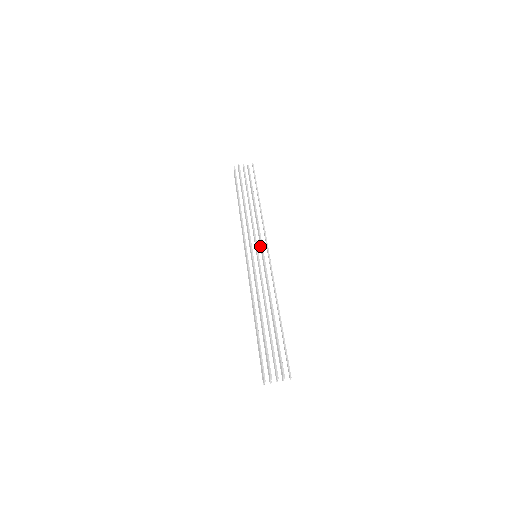
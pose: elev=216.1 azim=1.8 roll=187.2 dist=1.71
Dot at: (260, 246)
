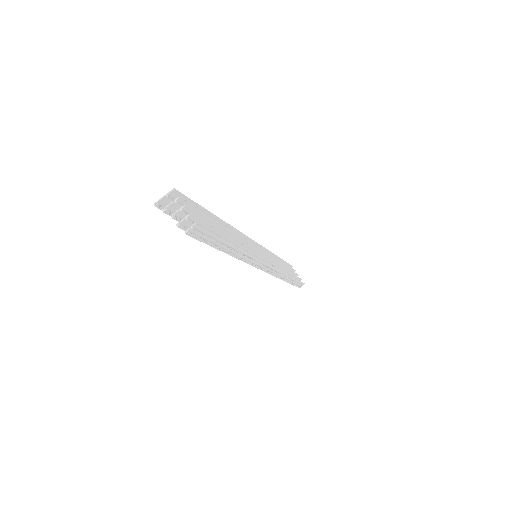
Dot at: occluded
